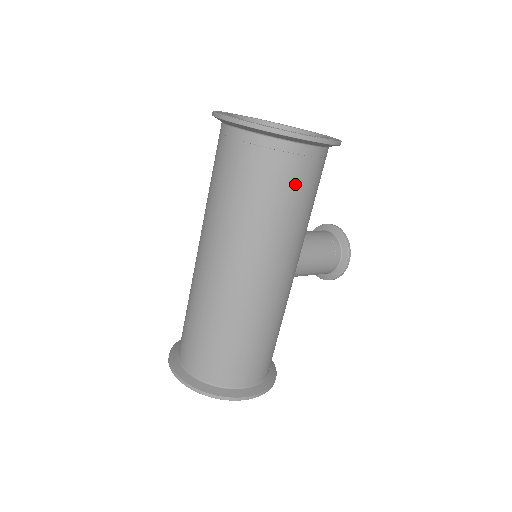
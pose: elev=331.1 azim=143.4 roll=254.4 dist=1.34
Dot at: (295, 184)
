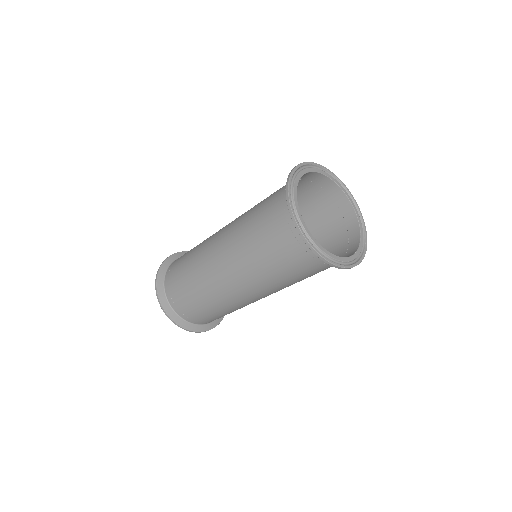
Dot at: occluded
